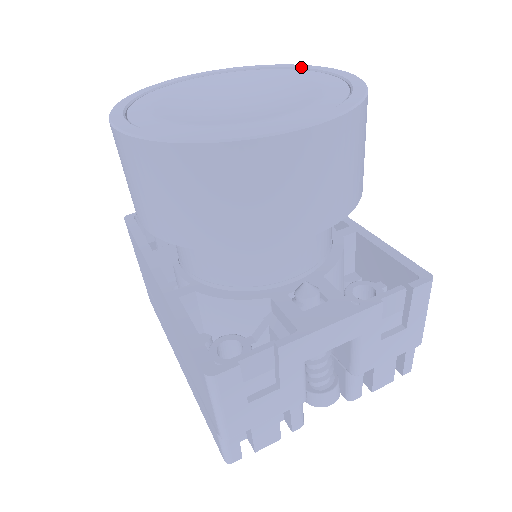
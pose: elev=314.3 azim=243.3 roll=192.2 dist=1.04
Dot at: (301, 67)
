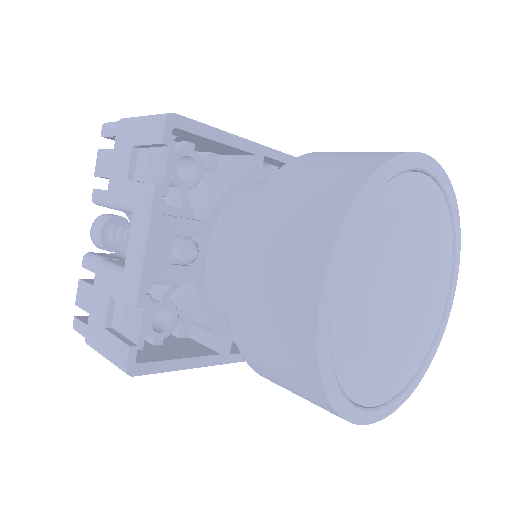
Dot at: (402, 171)
